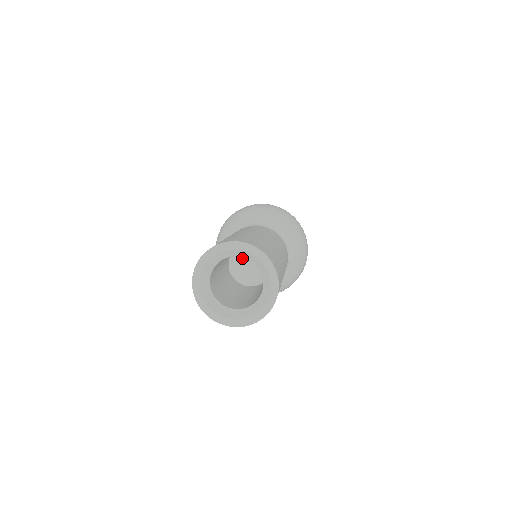
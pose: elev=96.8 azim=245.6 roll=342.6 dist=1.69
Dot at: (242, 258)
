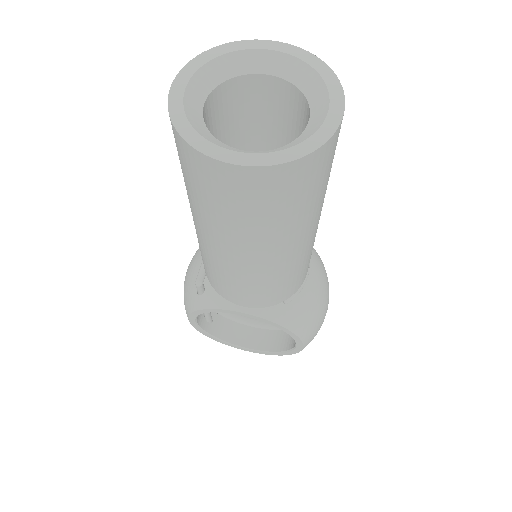
Dot at: occluded
